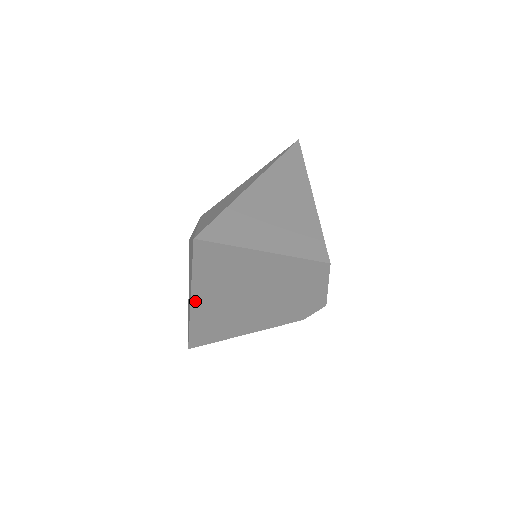
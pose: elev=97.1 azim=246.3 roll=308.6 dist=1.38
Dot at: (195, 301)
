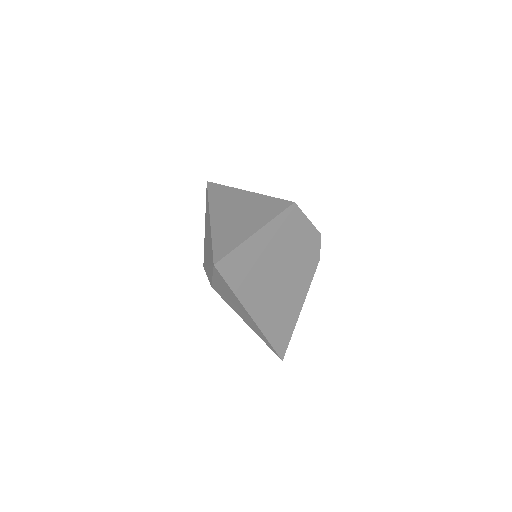
Dot at: (253, 314)
